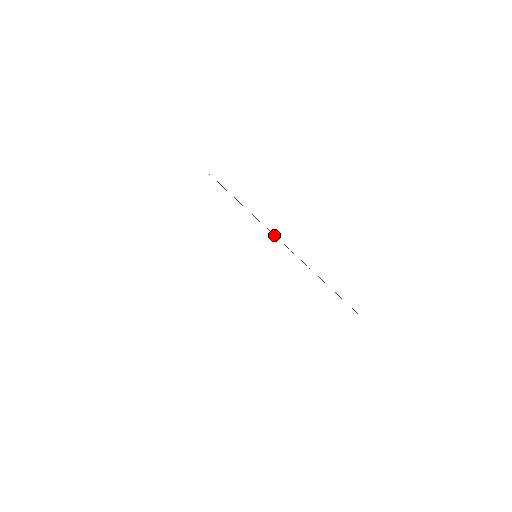
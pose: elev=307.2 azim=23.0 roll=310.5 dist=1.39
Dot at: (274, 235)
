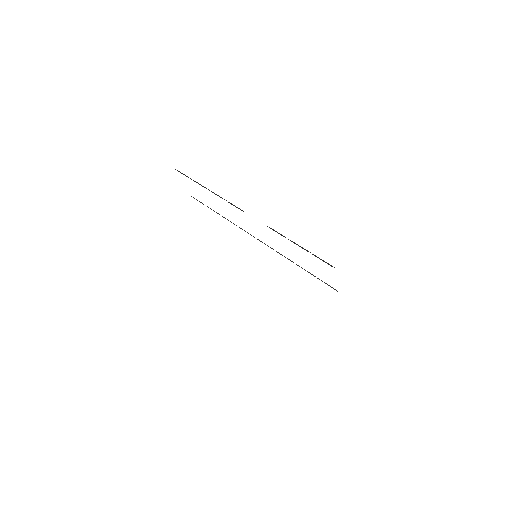
Dot at: (241, 228)
